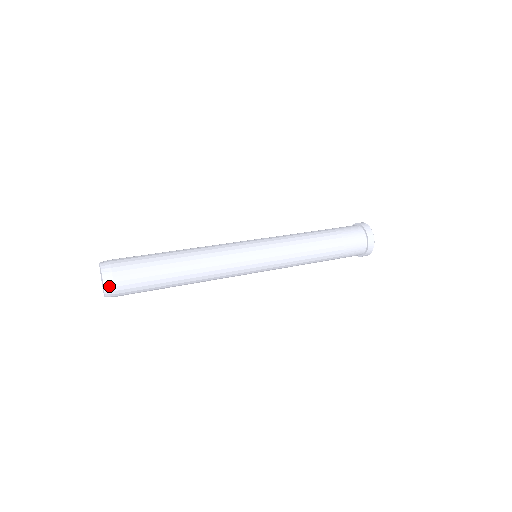
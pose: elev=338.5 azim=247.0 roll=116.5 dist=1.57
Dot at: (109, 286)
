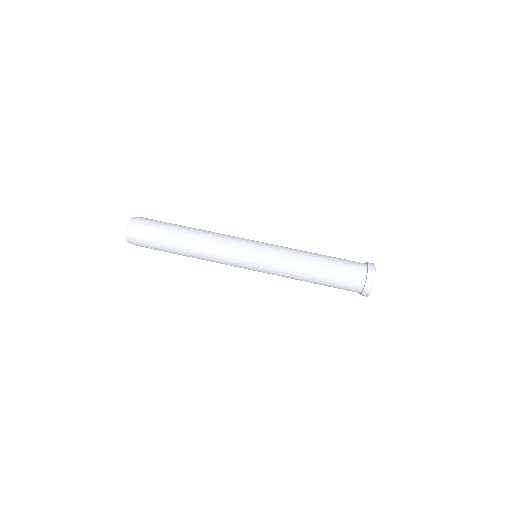
Dot at: occluded
